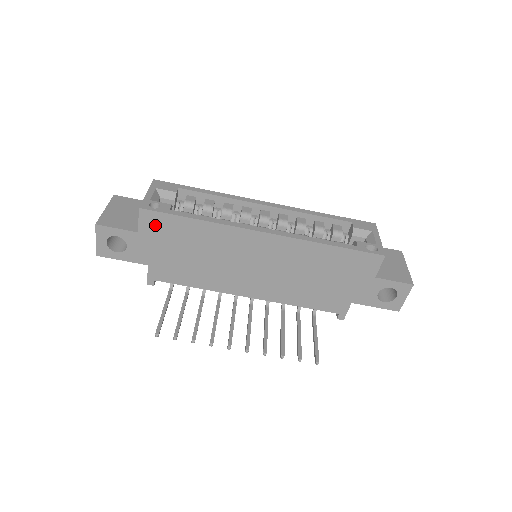
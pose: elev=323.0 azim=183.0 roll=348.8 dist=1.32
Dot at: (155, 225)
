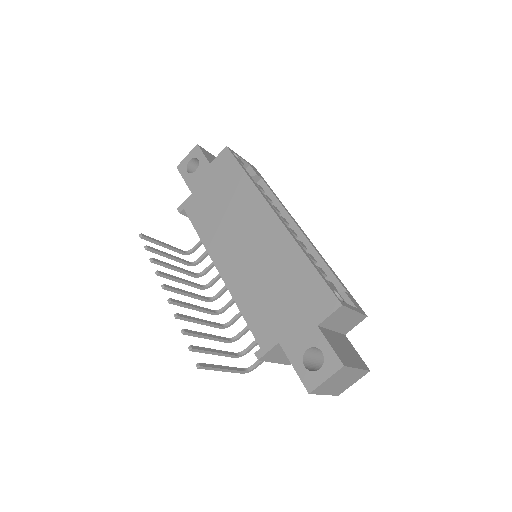
Dot at: (223, 164)
